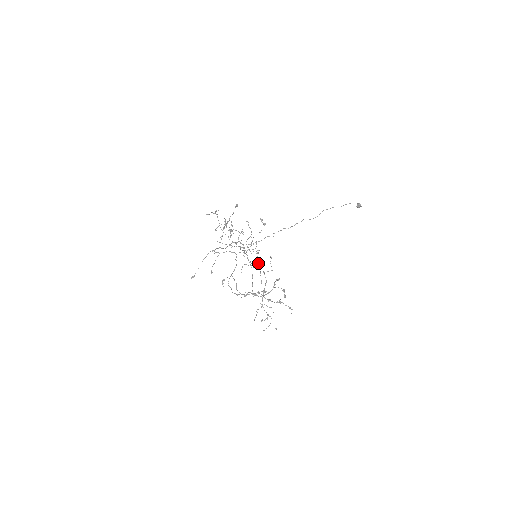
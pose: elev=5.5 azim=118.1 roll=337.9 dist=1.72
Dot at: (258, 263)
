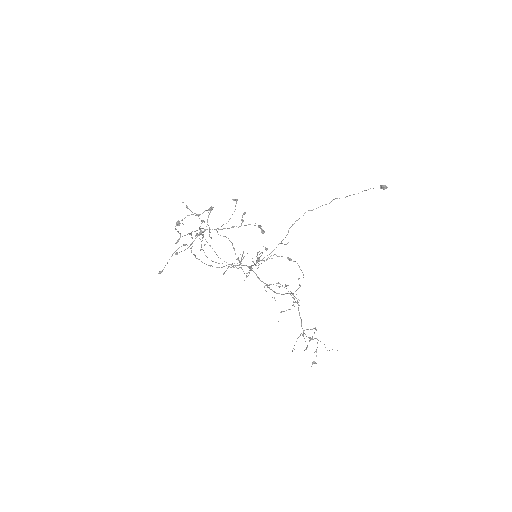
Dot at: occluded
